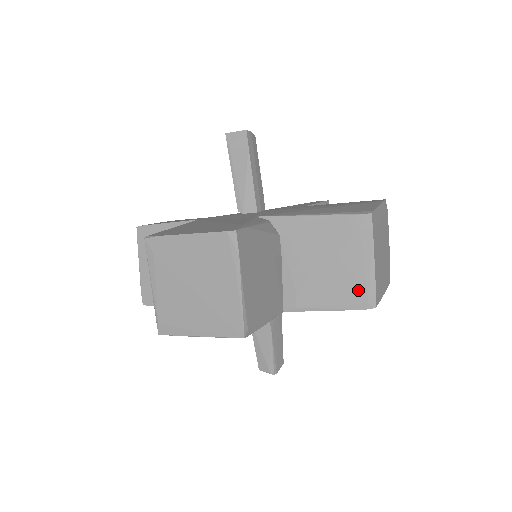
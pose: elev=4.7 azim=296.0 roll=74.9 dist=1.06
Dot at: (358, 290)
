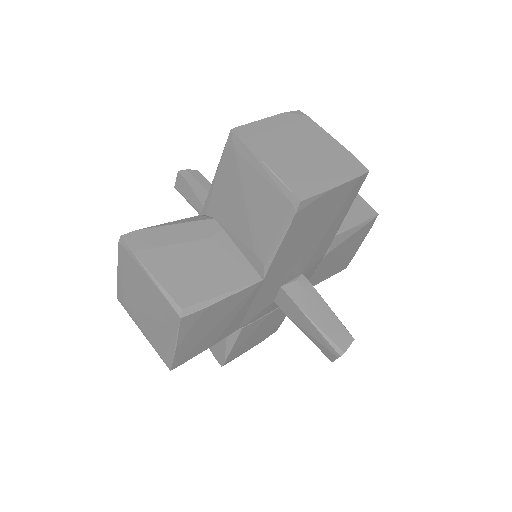
Dot at: (277, 201)
